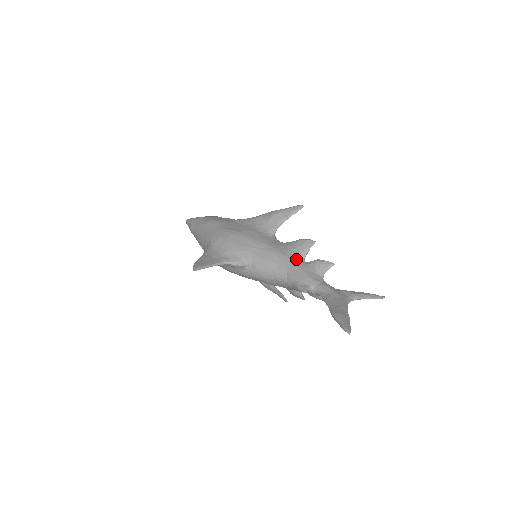
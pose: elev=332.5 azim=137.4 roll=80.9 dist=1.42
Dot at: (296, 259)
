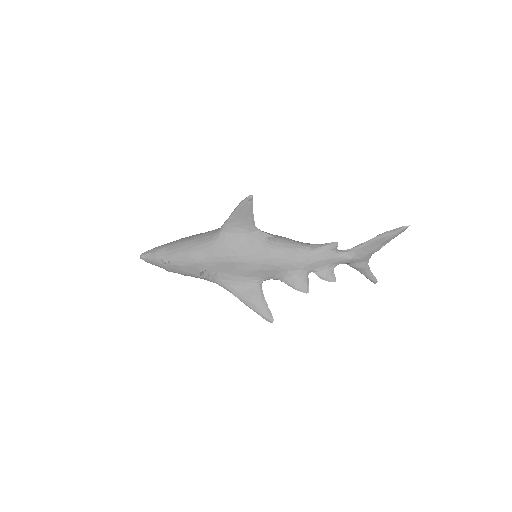
Dot at: occluded
